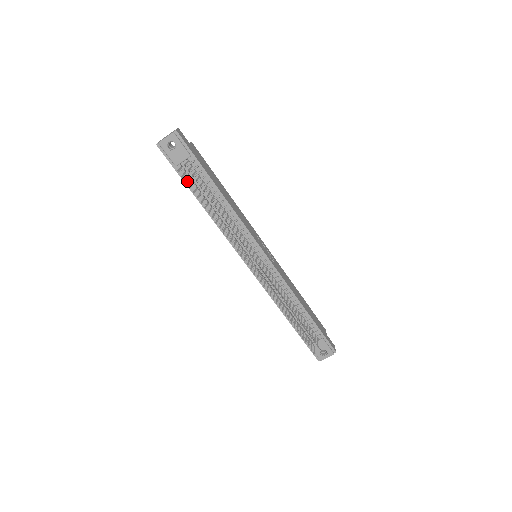
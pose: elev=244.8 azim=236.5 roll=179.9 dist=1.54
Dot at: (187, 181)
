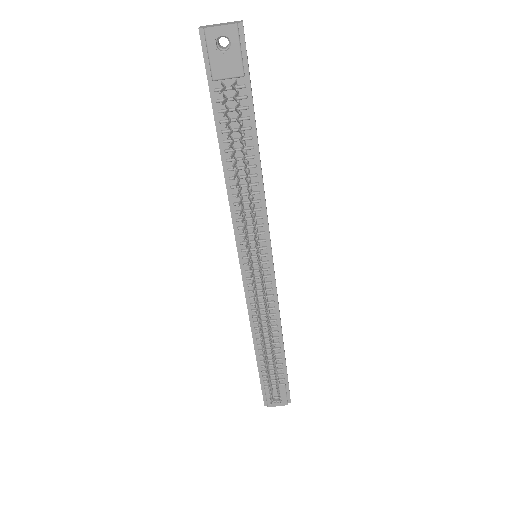
Dot at: (226, 114)
